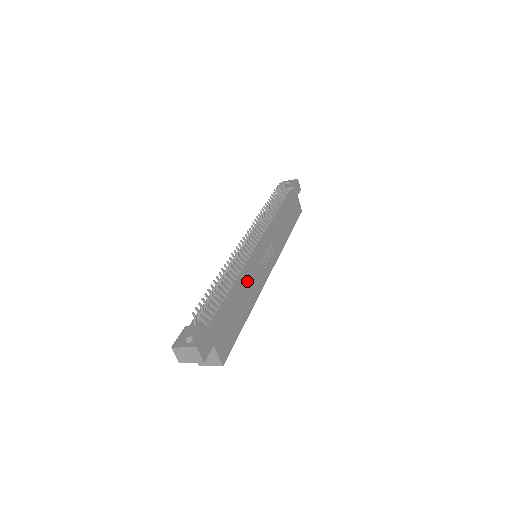
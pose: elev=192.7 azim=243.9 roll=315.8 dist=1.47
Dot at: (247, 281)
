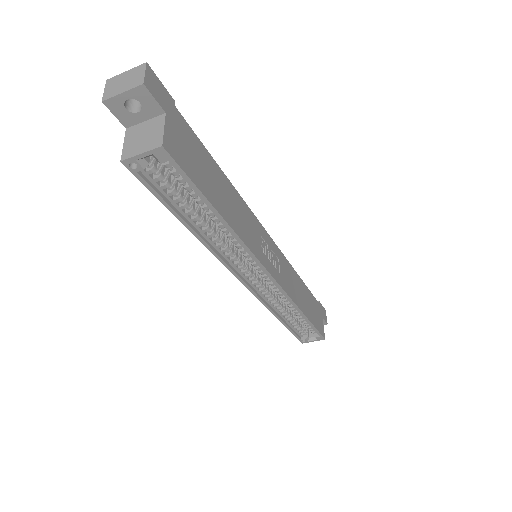
Dot at: (239, 205)
